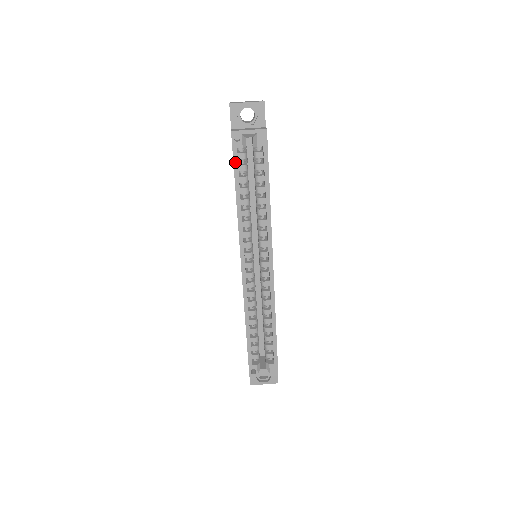
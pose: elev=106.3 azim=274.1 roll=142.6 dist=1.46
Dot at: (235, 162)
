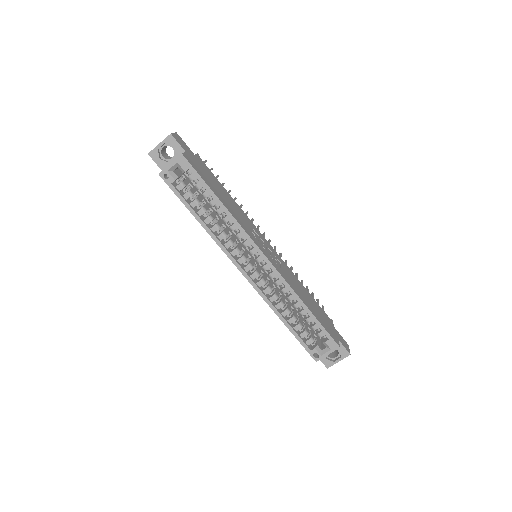
Dot at: (178, 195)
